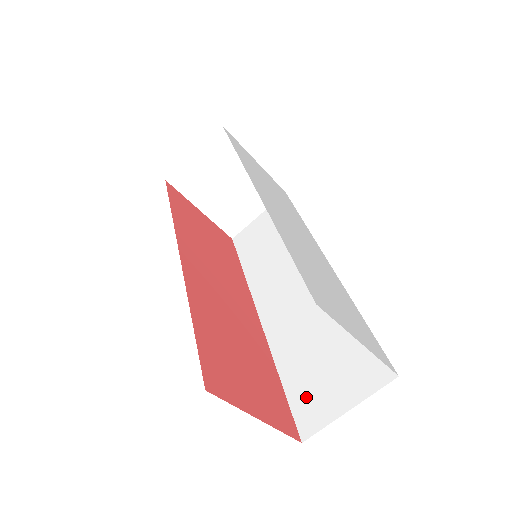
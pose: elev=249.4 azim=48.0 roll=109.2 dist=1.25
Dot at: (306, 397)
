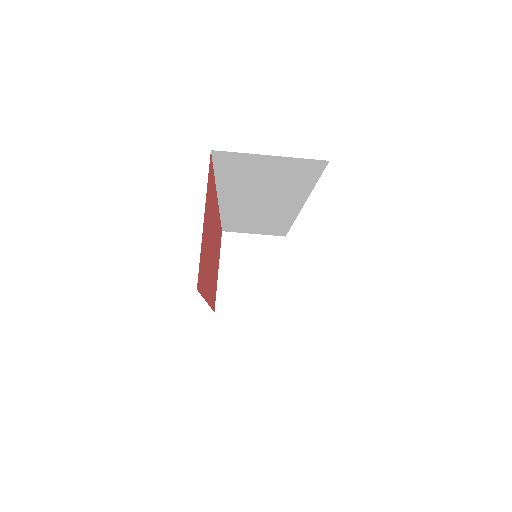
Dot at: occluded
